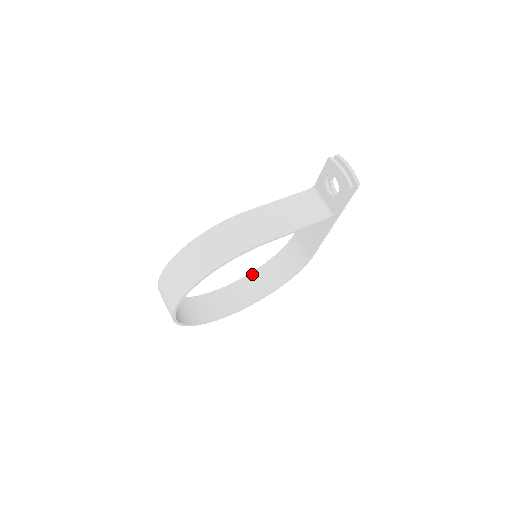
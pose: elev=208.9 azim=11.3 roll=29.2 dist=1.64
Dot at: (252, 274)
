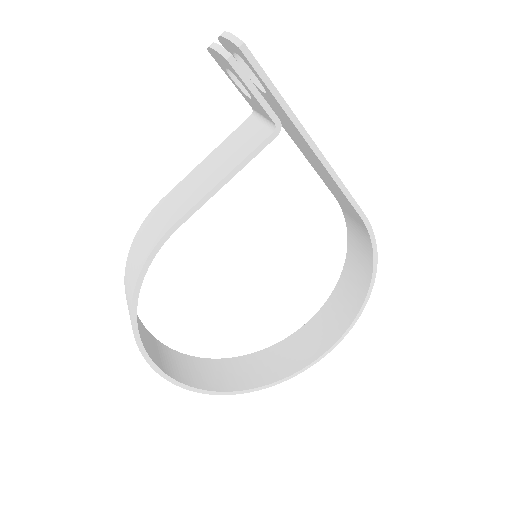
Dot at: (336, 289)
